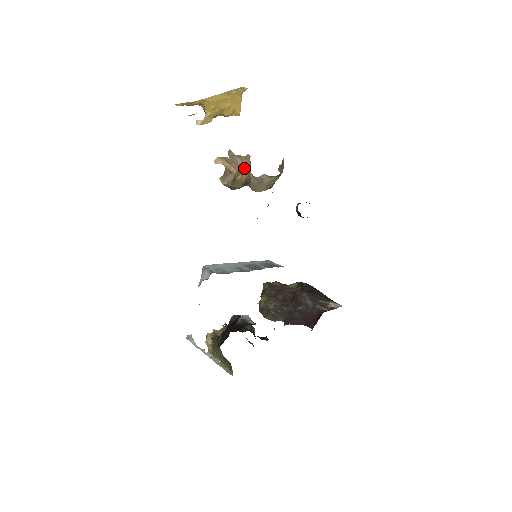
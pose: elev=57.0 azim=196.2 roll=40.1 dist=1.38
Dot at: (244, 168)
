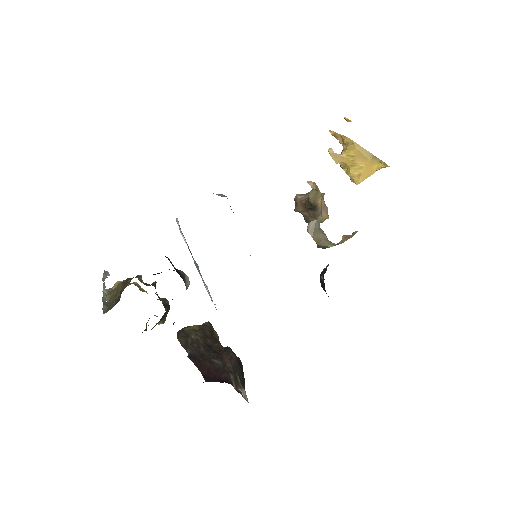
Dot at: (322, 208)
